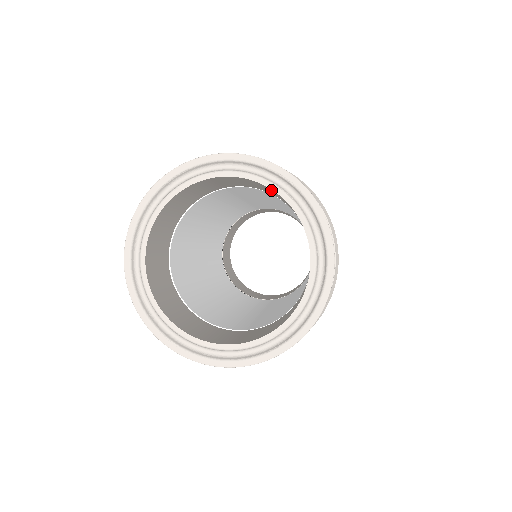
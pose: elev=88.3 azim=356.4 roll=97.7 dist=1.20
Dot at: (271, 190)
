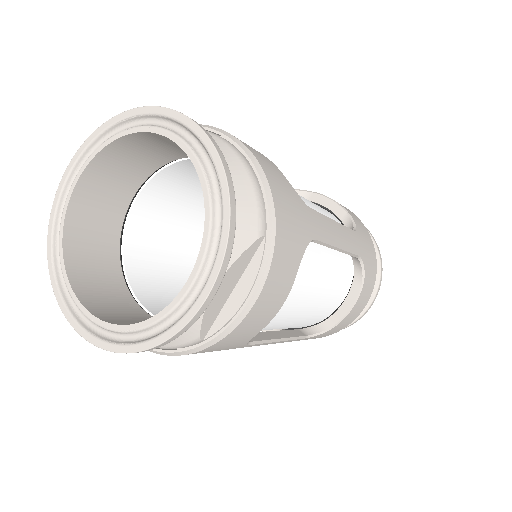
Dot at: occluded
